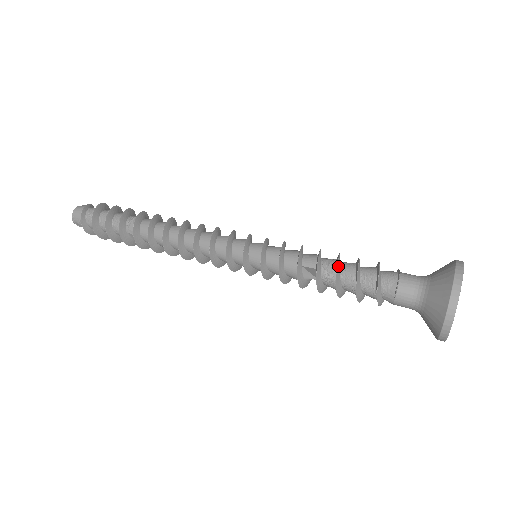
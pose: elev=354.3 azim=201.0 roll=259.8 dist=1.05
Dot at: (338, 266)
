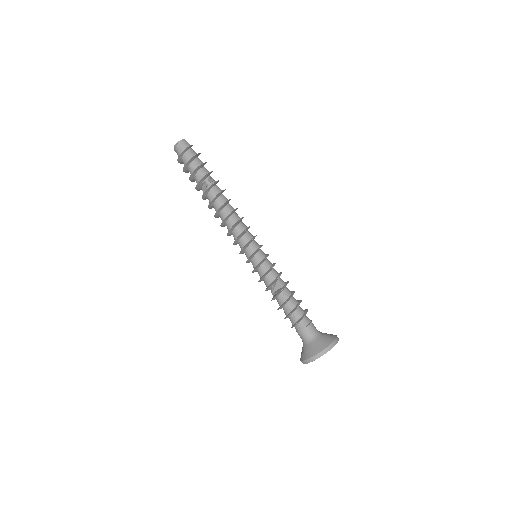
Dot at: occluded
